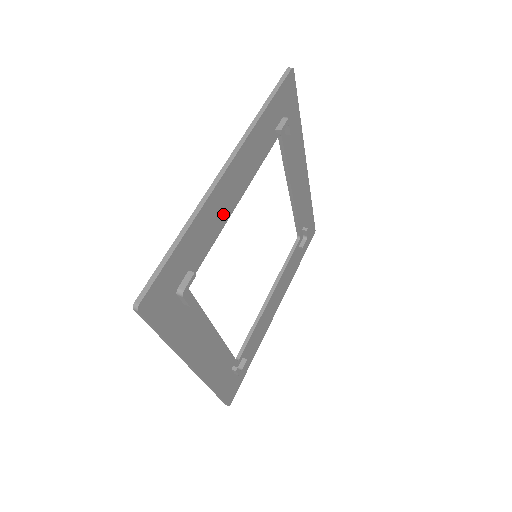
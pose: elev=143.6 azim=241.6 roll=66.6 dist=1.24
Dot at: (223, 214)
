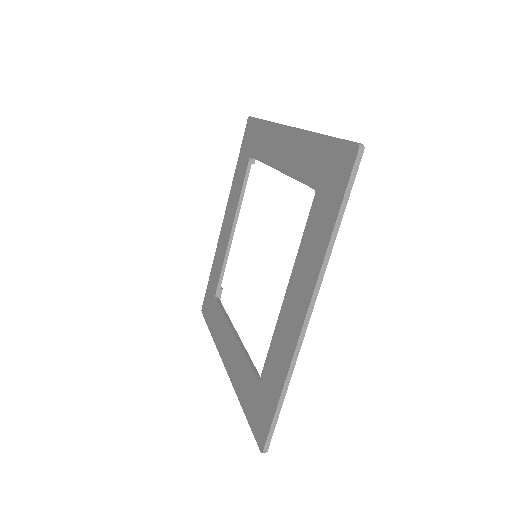
Dot at: occluded
